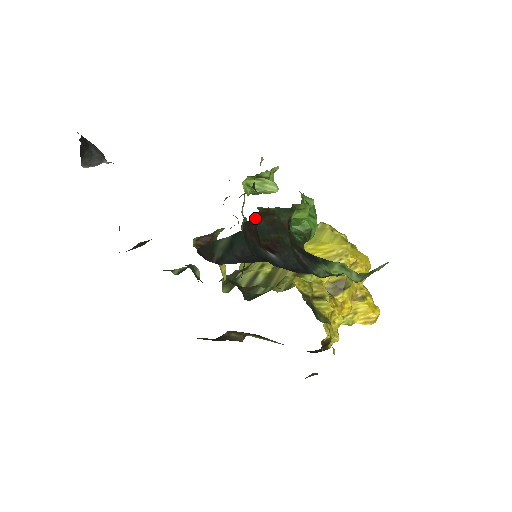
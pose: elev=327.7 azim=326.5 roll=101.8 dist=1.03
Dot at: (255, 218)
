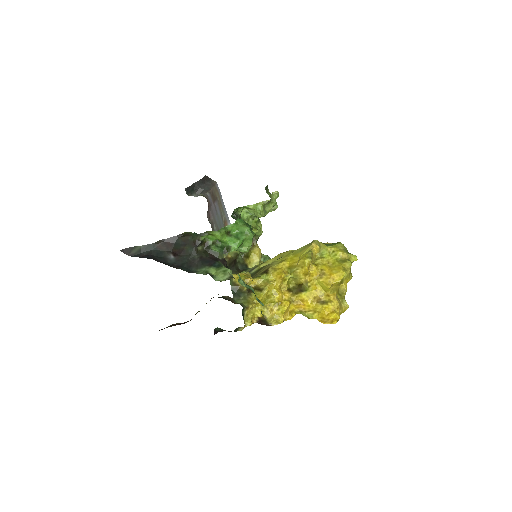
Dot at: (174, 237)
